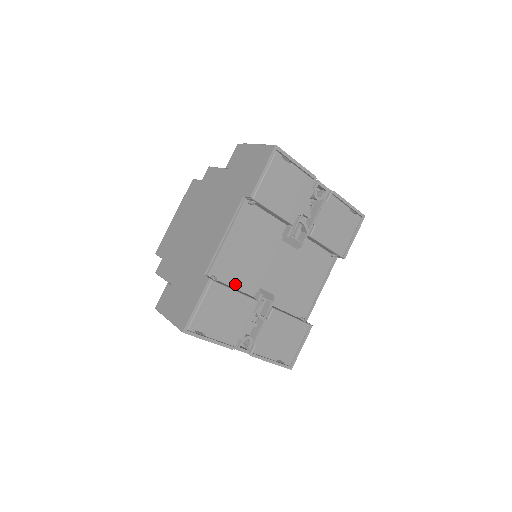
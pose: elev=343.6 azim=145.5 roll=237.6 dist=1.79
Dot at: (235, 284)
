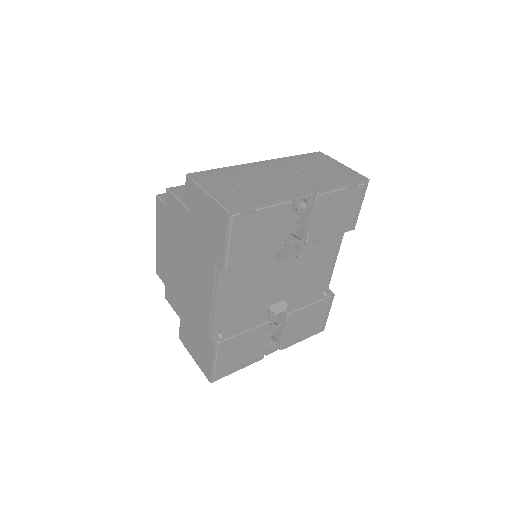
Dot at: (242, 319)
